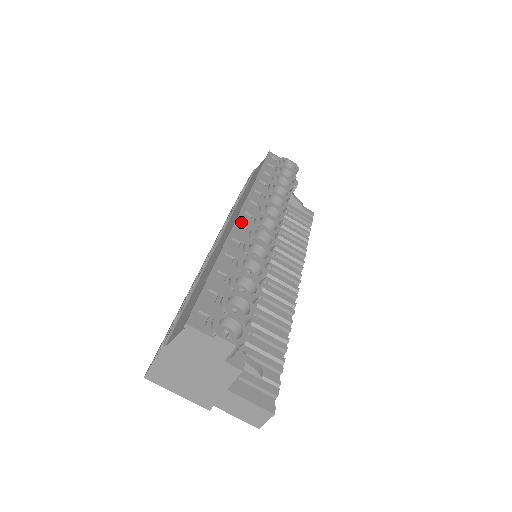
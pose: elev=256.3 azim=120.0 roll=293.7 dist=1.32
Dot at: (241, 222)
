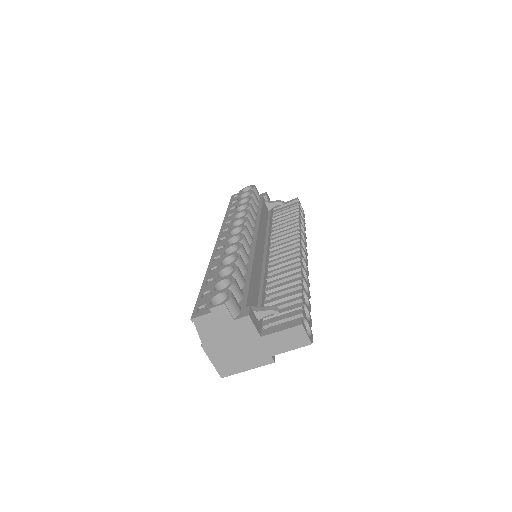
Dot at: (218, 246)
